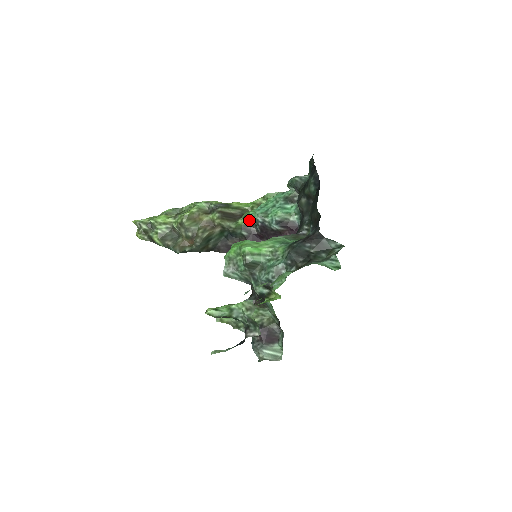
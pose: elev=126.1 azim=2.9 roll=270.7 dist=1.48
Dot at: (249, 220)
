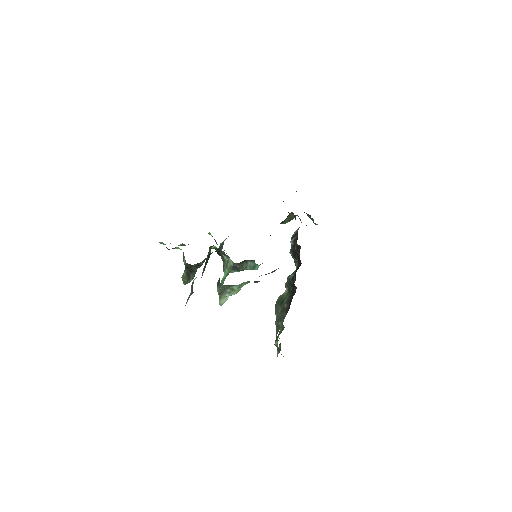
Dot at: (297, 264)
